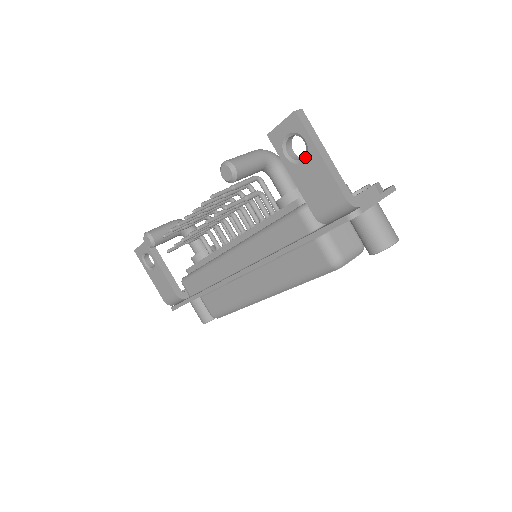
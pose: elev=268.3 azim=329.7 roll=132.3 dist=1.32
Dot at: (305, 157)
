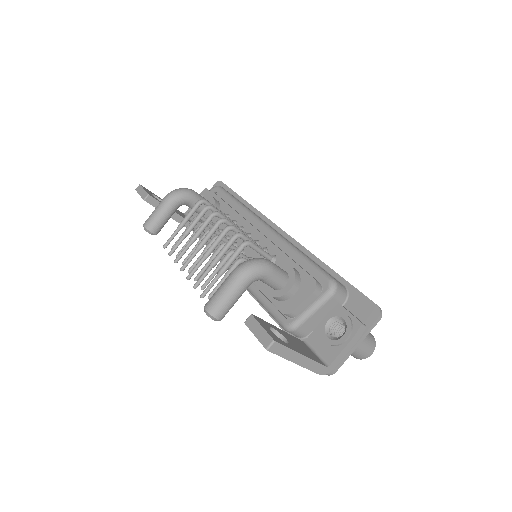
Dot at: occluded
